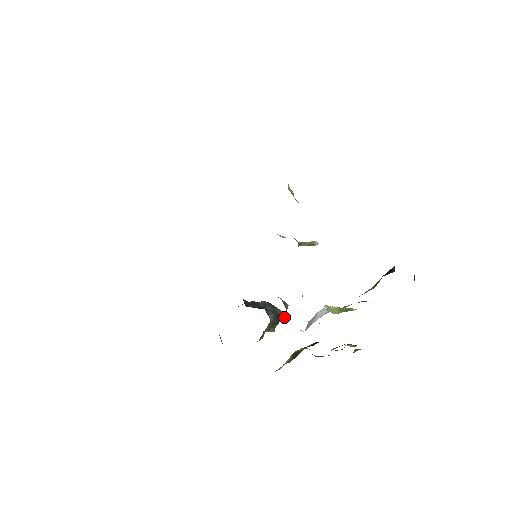
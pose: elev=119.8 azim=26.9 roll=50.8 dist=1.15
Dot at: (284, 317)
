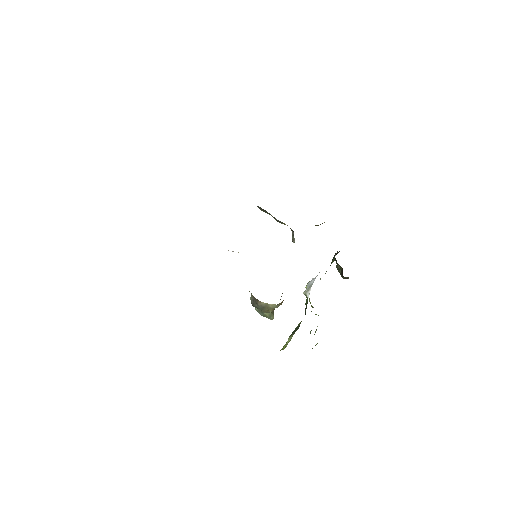
Dot at: occluded
